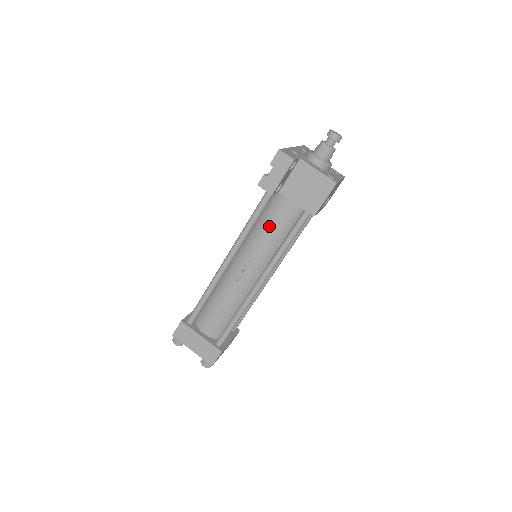
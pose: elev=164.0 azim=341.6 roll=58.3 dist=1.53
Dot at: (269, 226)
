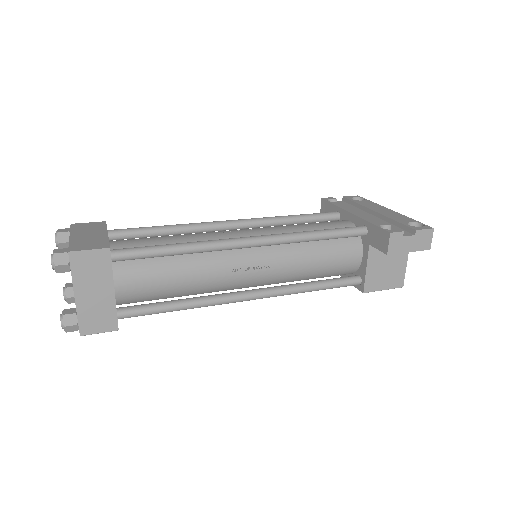
Dot at: (322, 257)
